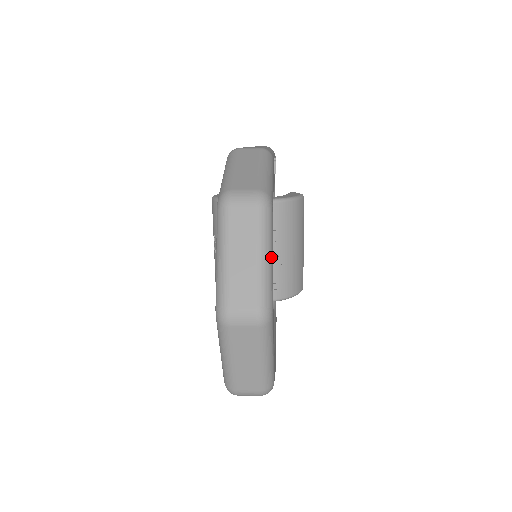
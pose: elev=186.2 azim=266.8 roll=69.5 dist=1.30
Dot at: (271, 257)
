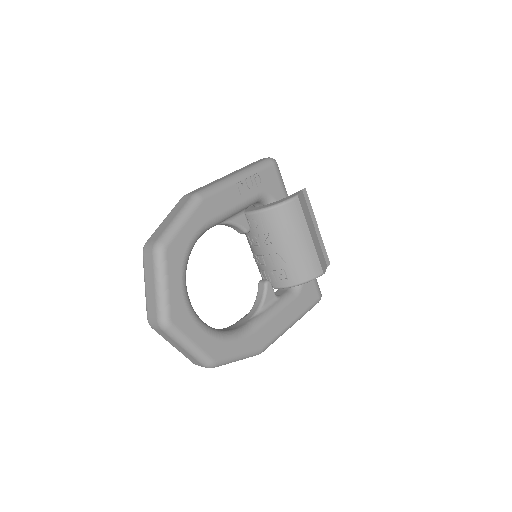
Dot at: (165, 286)
